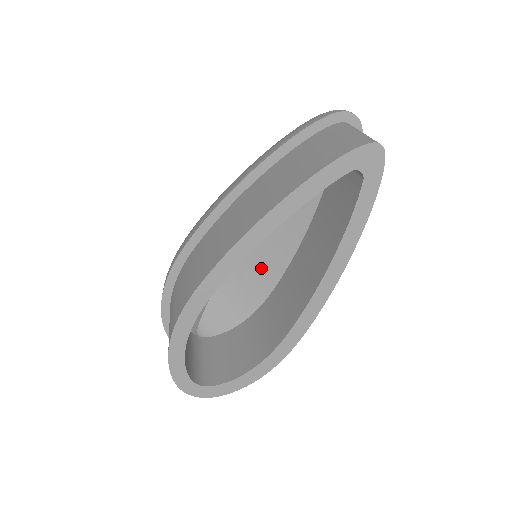
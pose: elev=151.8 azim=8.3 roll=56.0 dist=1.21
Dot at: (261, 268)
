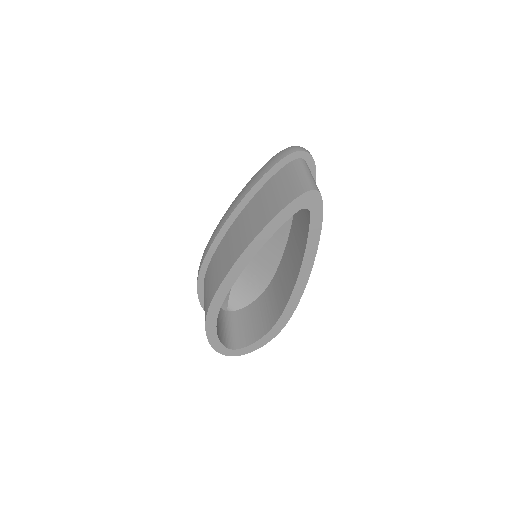
Dot at: (264, 259)
